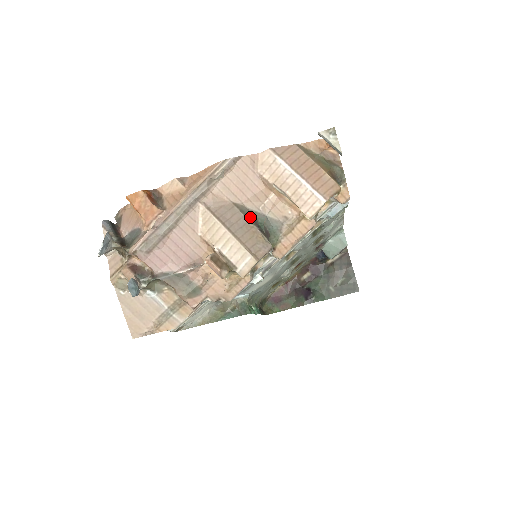
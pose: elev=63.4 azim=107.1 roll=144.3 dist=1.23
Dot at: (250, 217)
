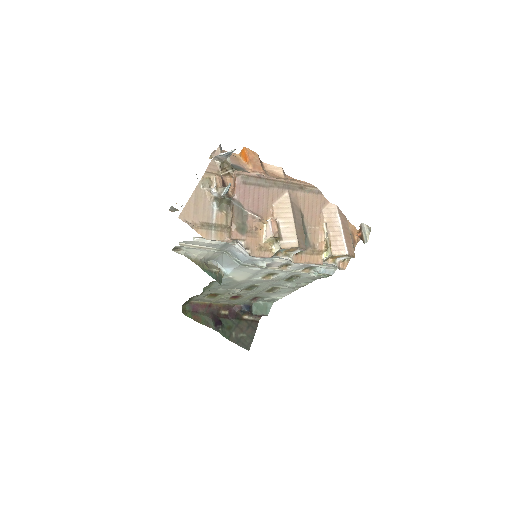
Dot at: (303, 225)
